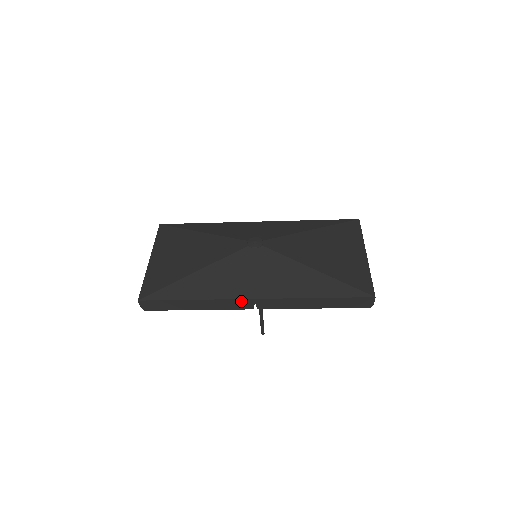
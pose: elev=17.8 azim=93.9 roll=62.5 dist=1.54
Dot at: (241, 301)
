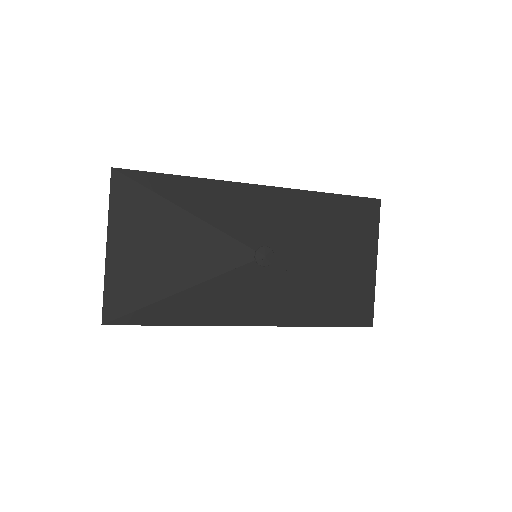
Dot at: (234, 325)
